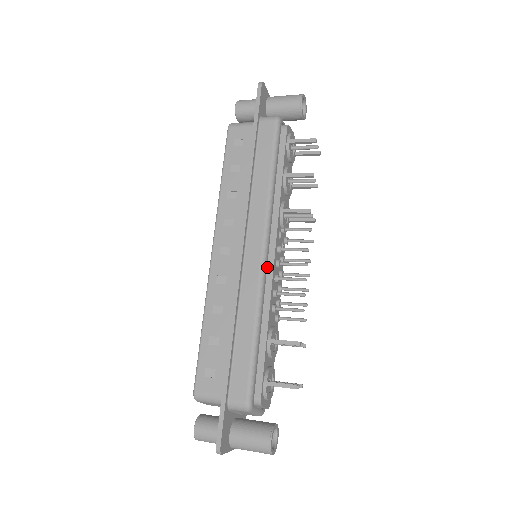
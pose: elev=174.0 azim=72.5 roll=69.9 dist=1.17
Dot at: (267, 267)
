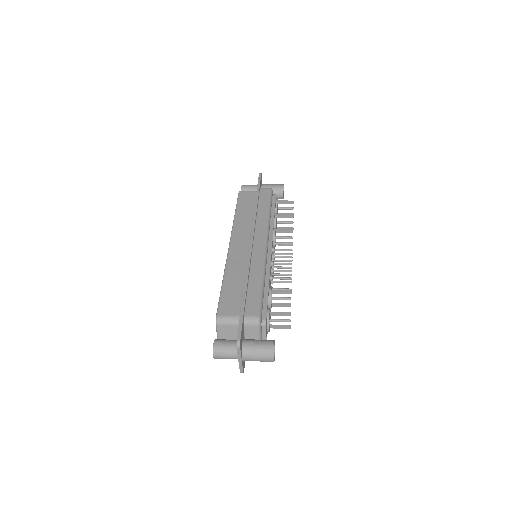
Dot at: (267, 254)
